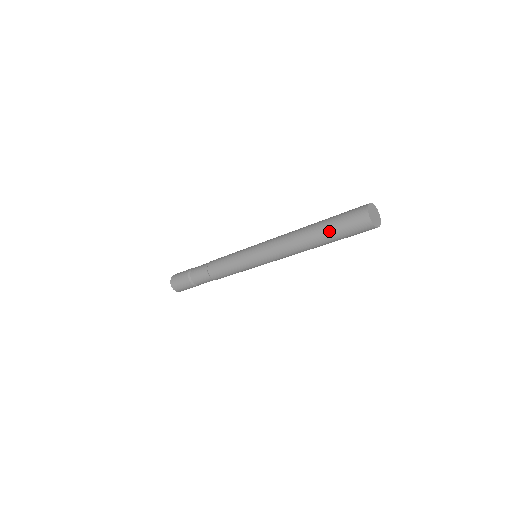
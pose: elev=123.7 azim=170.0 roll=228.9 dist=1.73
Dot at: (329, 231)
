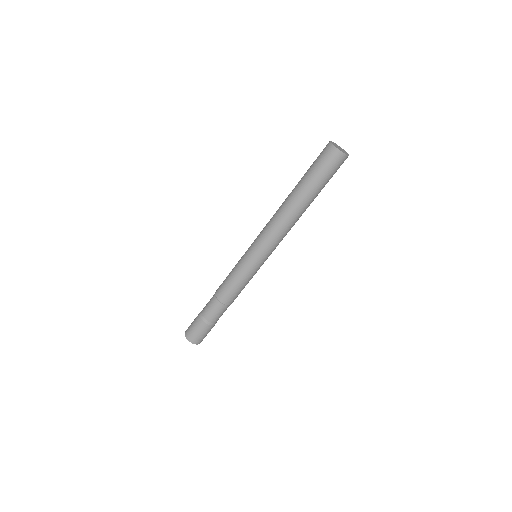
Dot at: (318, 189)
